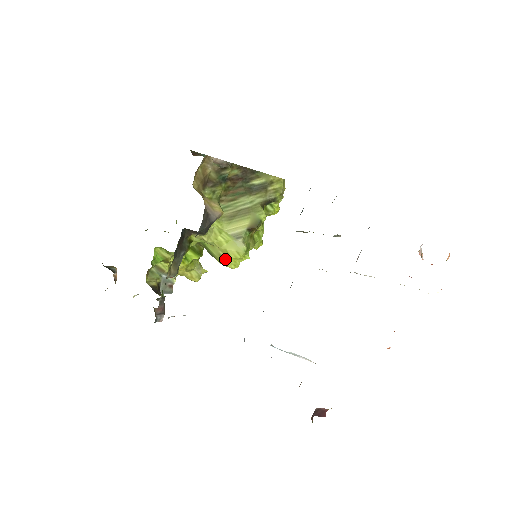
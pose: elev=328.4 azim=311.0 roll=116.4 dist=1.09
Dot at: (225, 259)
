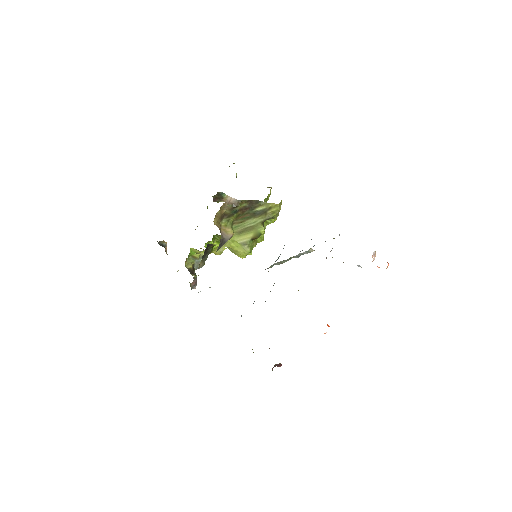
Dot at: (236, 254)
